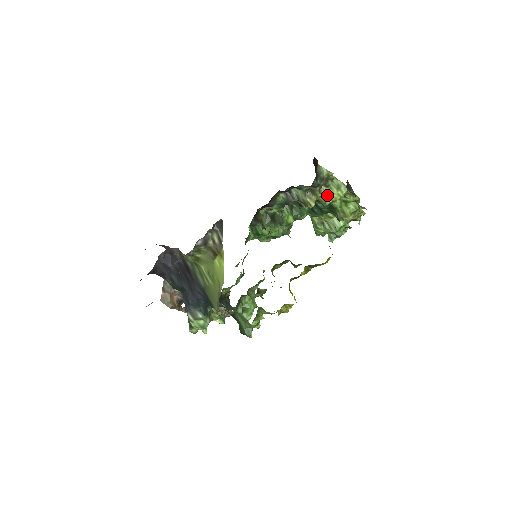
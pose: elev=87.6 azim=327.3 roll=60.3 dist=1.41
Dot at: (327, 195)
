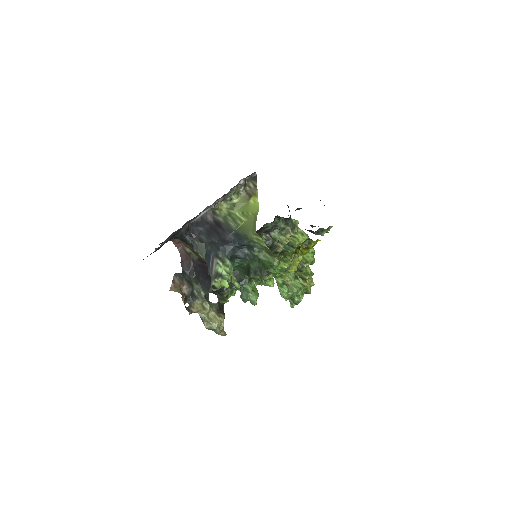
Dot at: (295, 238)
